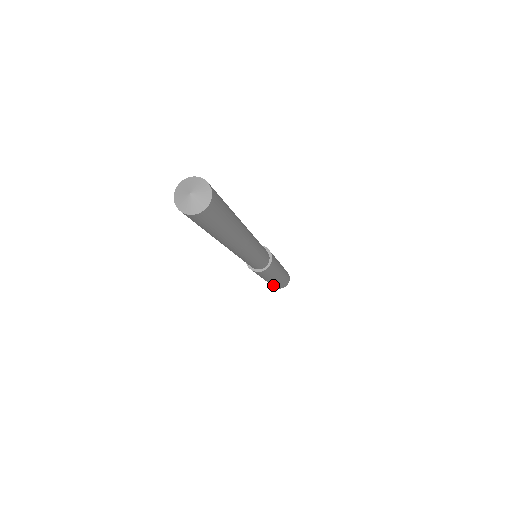
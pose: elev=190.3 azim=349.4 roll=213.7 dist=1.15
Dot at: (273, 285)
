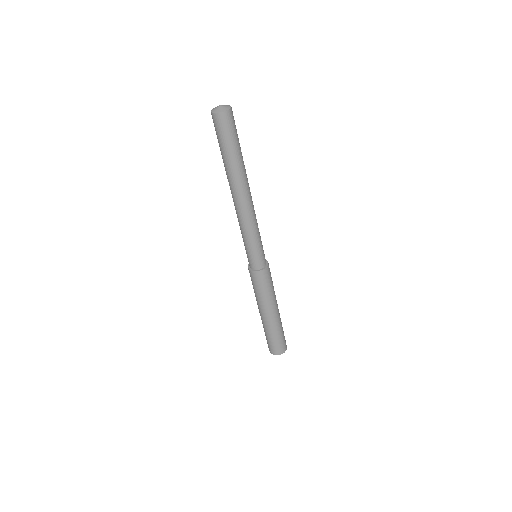
Dot at: (279, 337)
